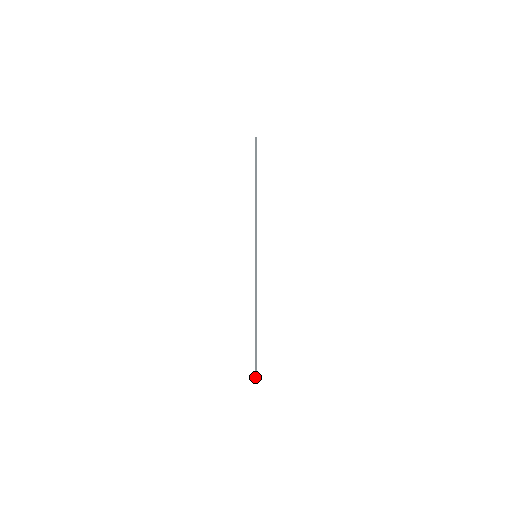
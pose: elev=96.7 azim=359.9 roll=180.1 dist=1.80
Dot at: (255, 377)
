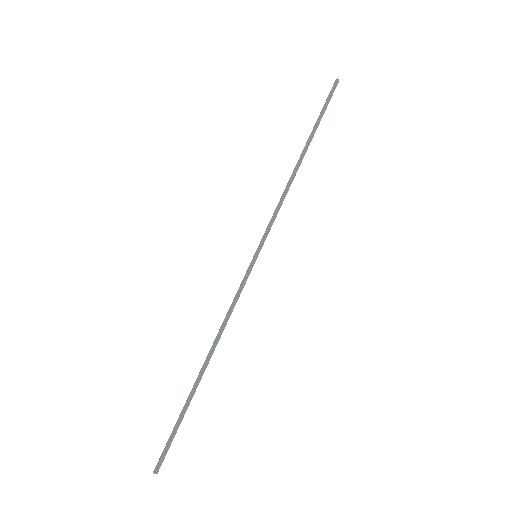
Dot at: (160, 464)
